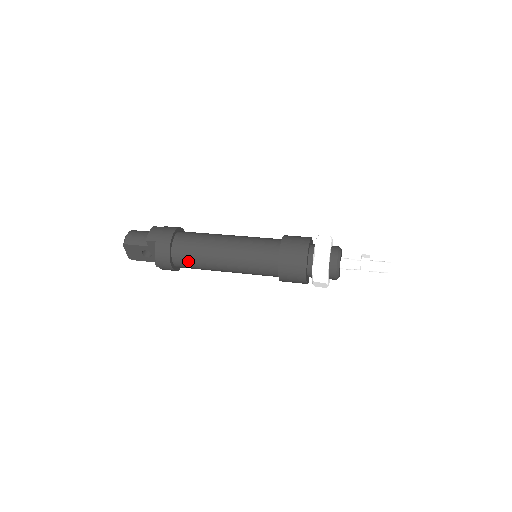
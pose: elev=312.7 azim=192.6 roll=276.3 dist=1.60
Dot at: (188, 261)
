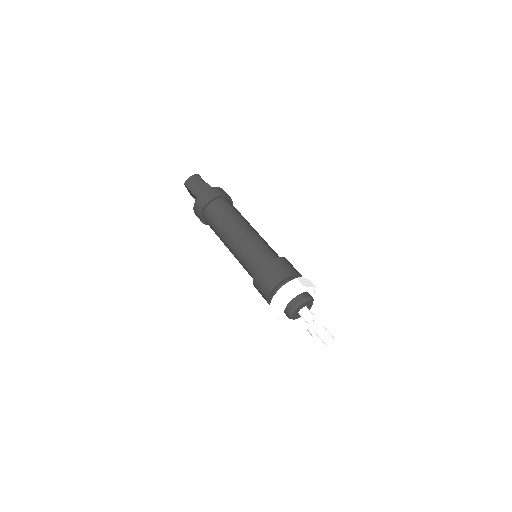
Dot at: (211, 227)
